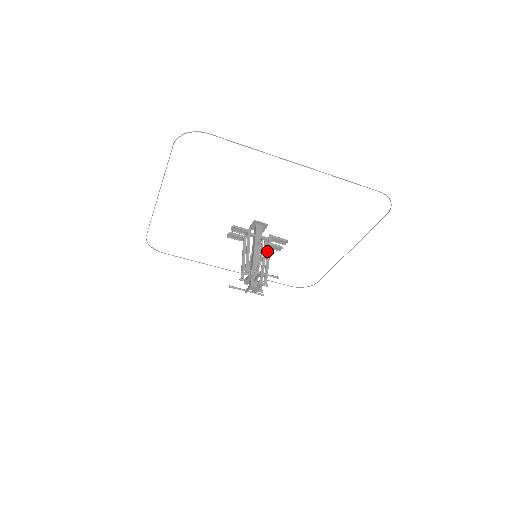
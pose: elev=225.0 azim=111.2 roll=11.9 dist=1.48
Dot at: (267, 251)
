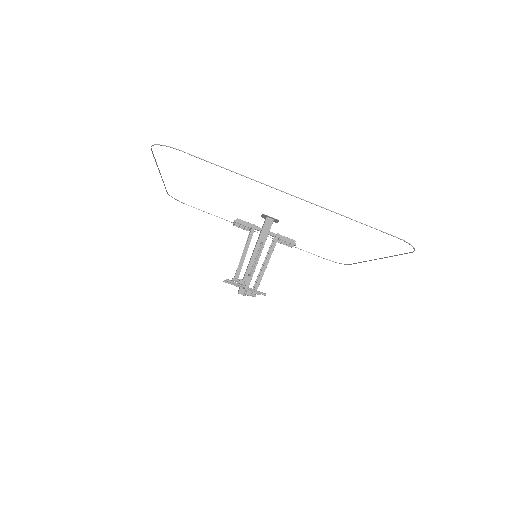
Dot at: (268, 254)
